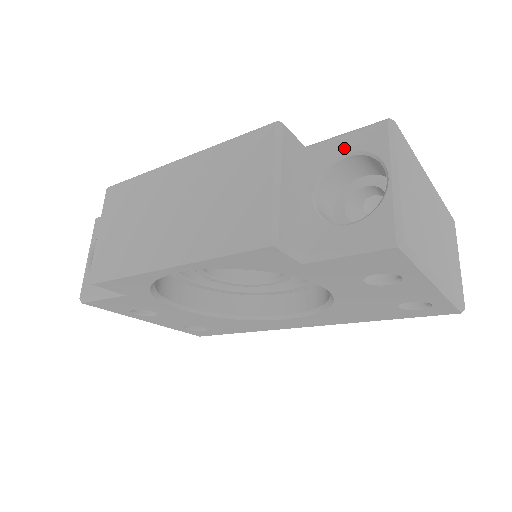
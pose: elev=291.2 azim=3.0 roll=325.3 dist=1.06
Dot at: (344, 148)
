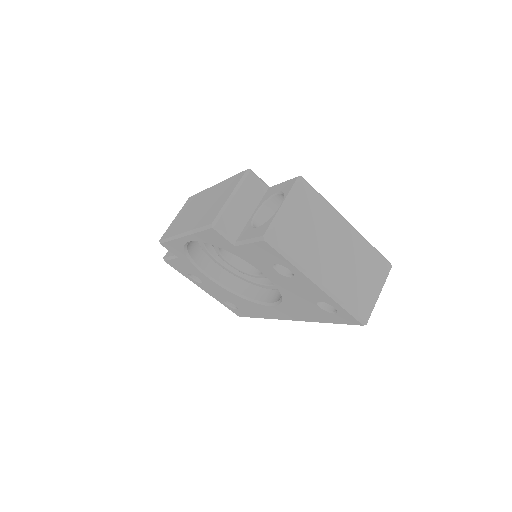
Dot at: (278, 189)
